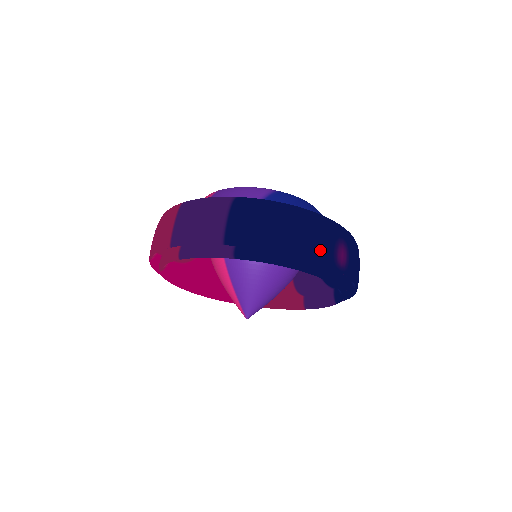
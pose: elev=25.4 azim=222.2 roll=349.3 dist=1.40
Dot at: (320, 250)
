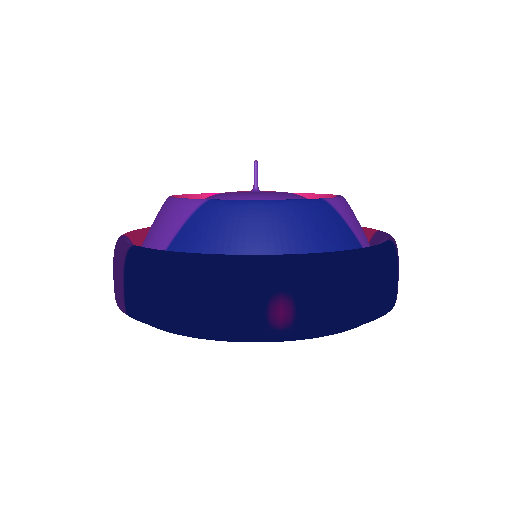
Dot at: (230, 319)
